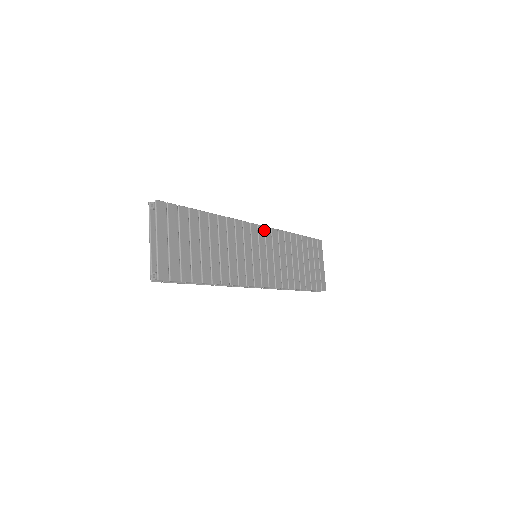
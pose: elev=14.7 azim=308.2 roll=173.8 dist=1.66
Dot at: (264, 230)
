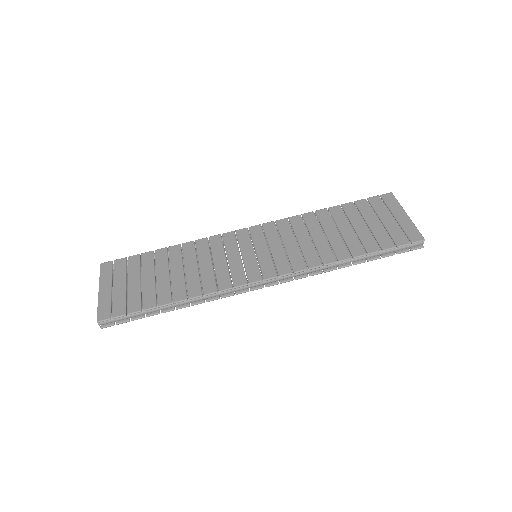
Dot at: (262, 228)
